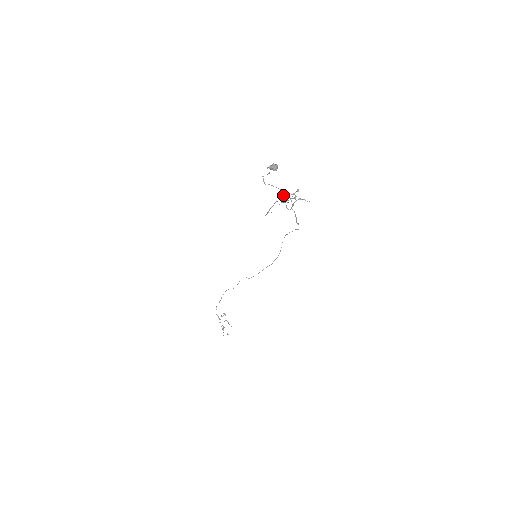
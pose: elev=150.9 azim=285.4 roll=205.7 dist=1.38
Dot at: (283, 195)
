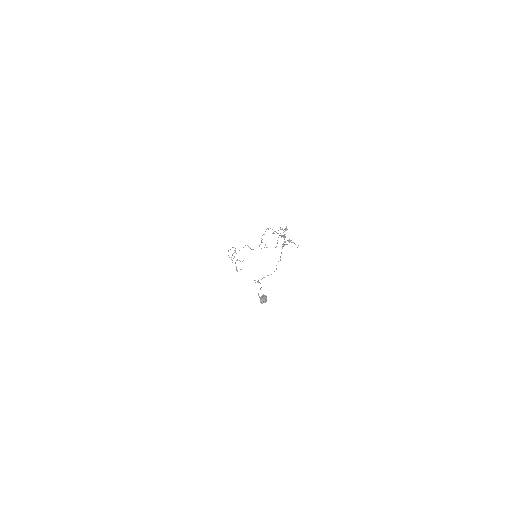
Dot at: occluded
